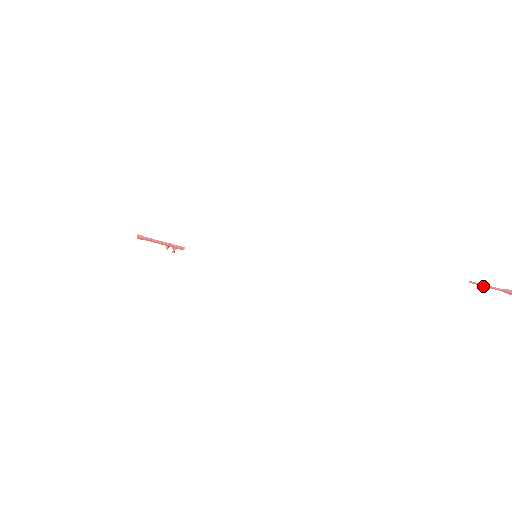
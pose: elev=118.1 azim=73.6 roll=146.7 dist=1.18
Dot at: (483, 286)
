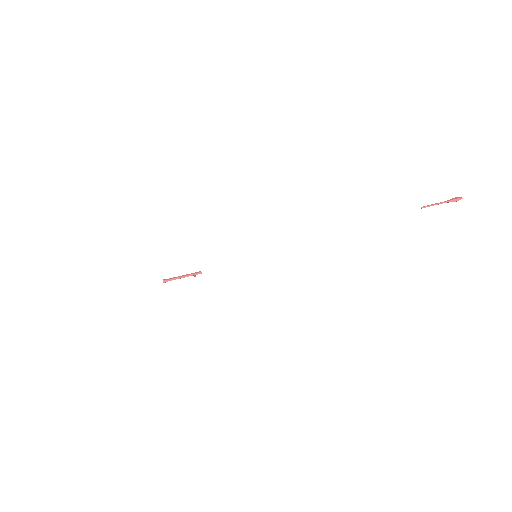
Dot at: occluded
